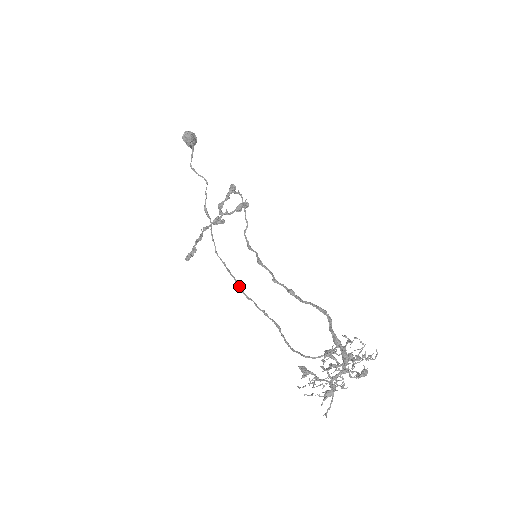
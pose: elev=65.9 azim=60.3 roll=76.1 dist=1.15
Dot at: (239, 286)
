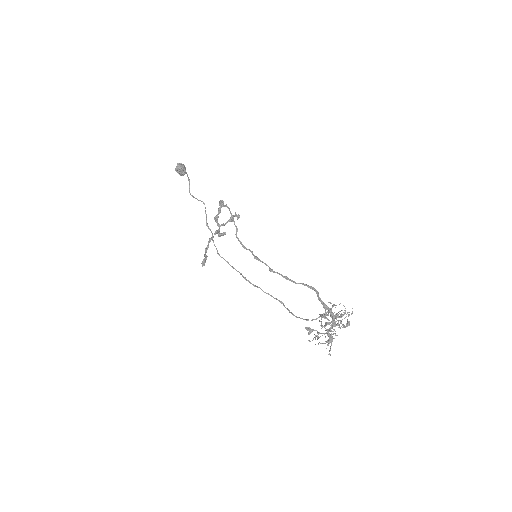
Dot at: (245, 278)
